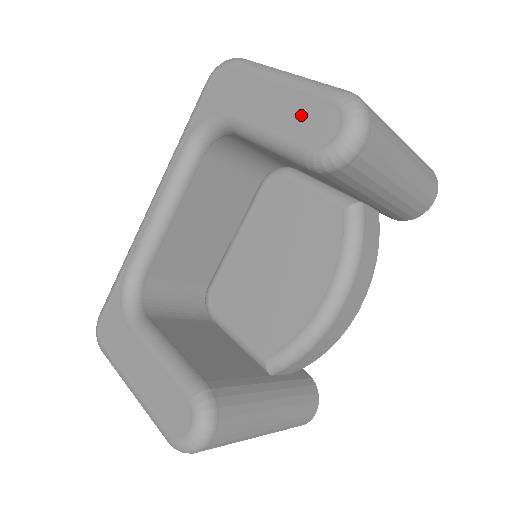
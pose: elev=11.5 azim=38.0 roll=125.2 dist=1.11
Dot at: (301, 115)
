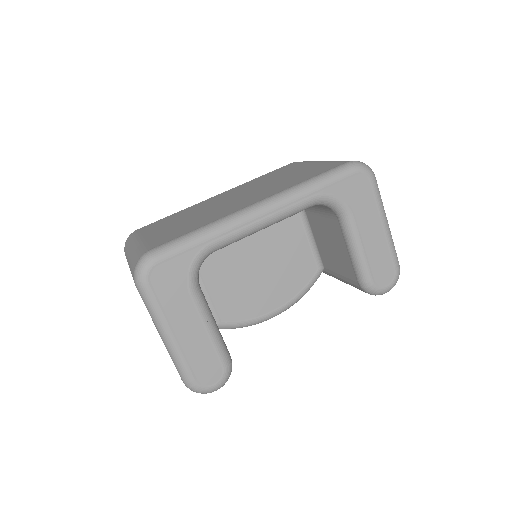
Dot at: (381, 259)
